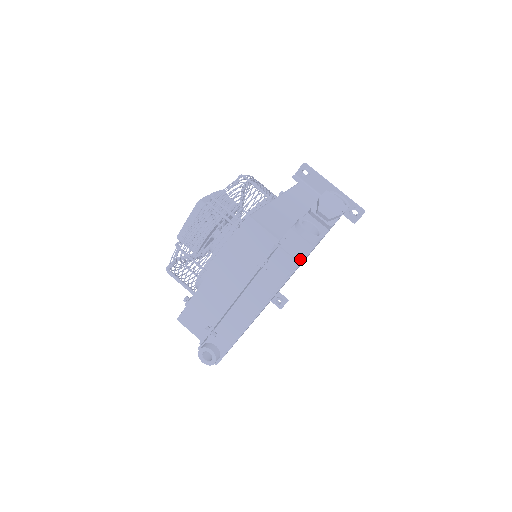
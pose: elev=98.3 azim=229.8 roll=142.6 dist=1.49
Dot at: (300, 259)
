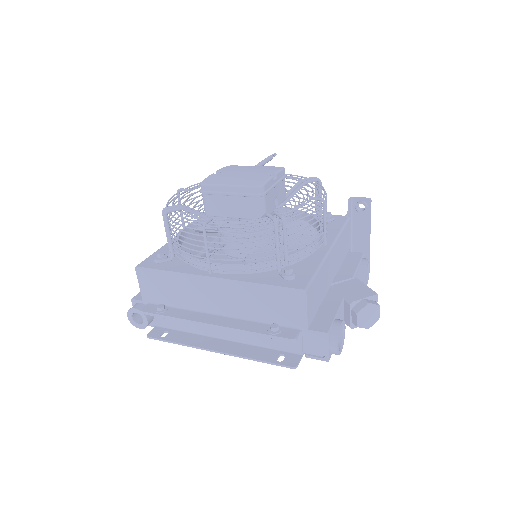
Dot at: (307, 353)
